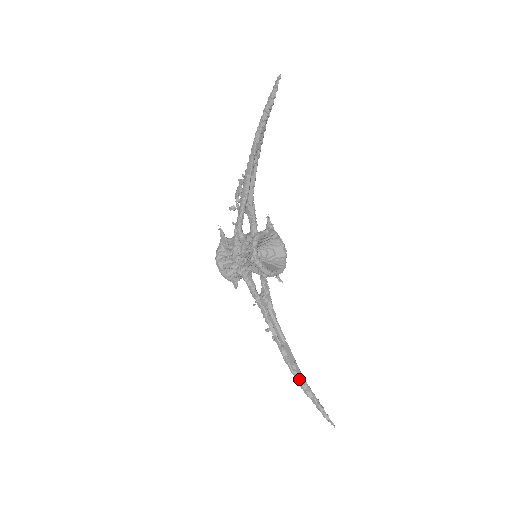
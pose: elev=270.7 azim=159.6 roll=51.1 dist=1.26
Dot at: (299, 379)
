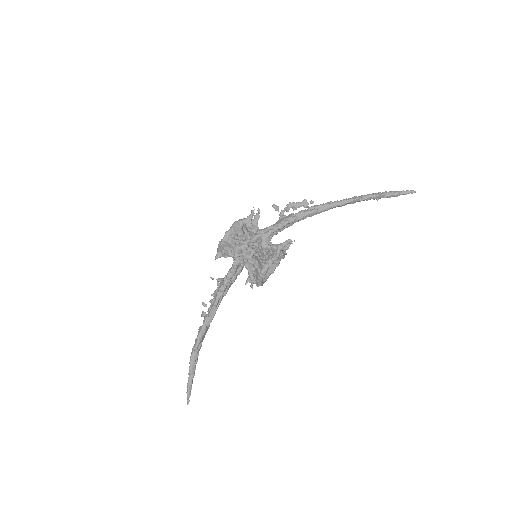
Dot at: (195, 357)
